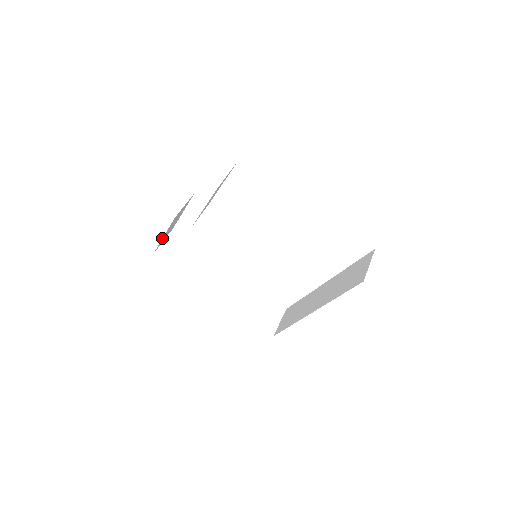
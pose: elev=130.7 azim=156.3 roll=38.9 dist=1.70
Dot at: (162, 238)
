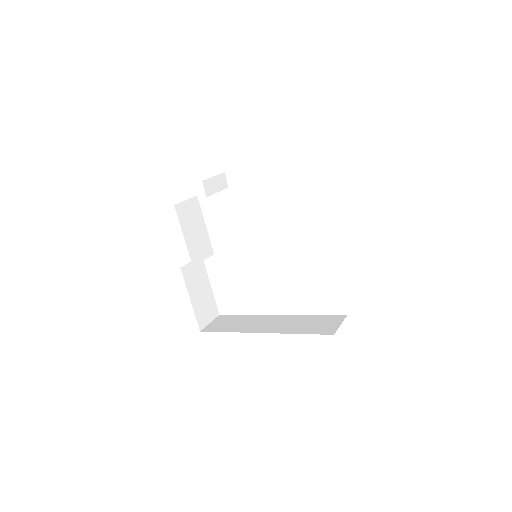
Dot at: (191, 303)
